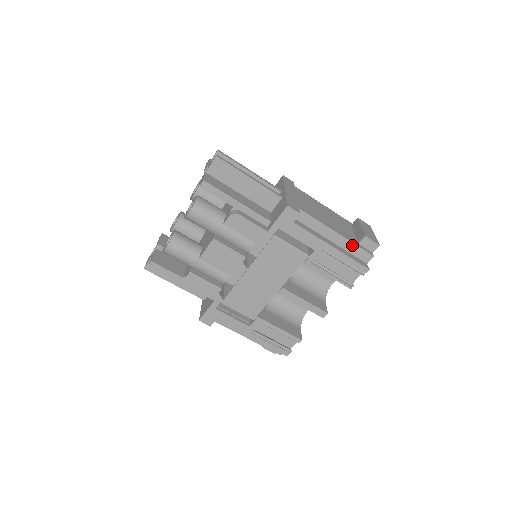
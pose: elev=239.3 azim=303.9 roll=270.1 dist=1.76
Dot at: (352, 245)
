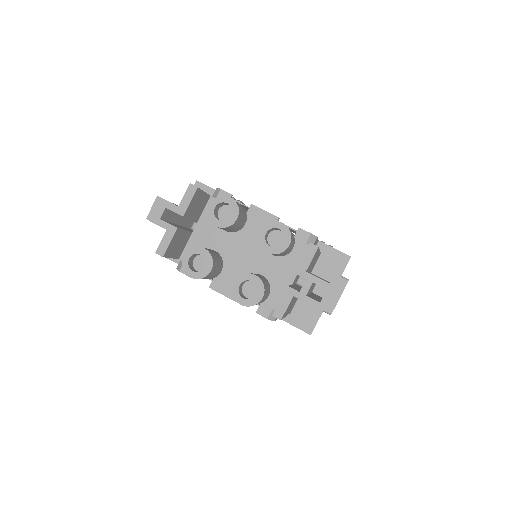
Dot at: occluded
